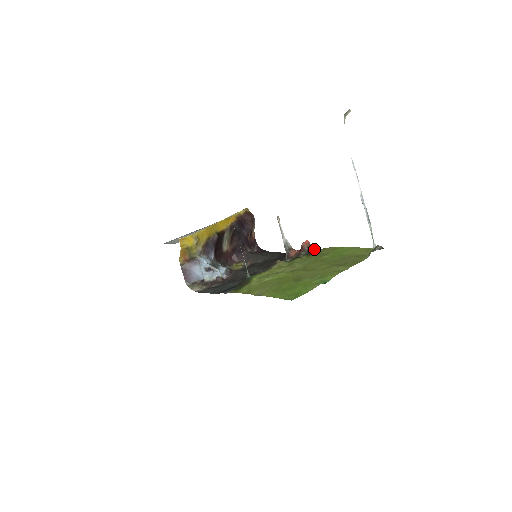
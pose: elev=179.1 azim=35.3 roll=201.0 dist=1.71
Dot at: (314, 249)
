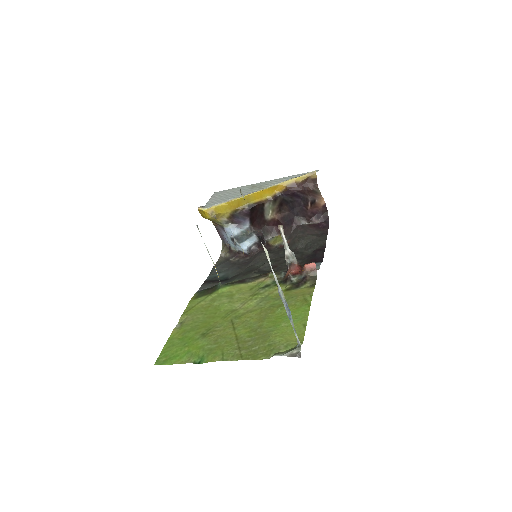
Dot at: (310, 280)
